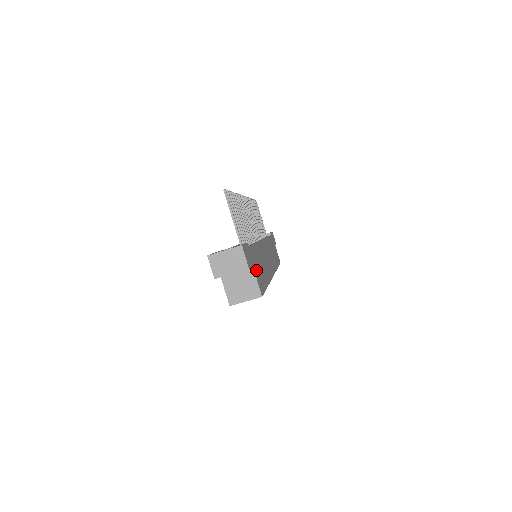
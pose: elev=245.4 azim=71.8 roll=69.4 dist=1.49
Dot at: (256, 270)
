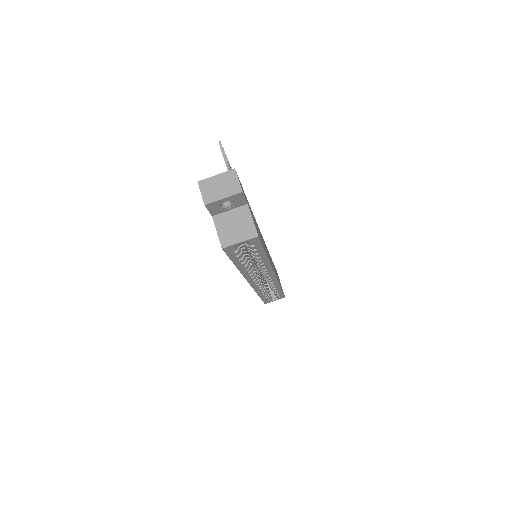
Dot at: (252, 216)
